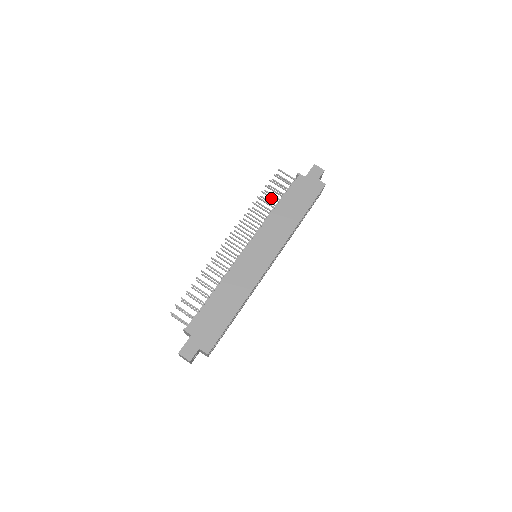
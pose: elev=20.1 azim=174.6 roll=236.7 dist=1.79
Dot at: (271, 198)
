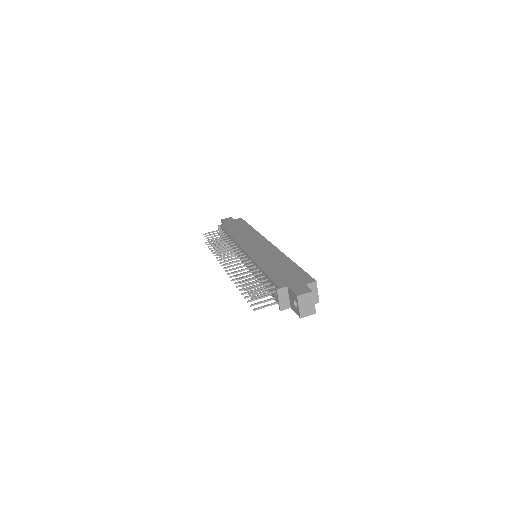
Dot at: occluded
